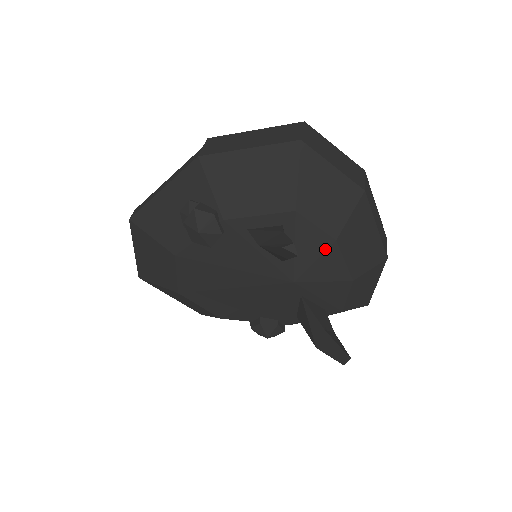
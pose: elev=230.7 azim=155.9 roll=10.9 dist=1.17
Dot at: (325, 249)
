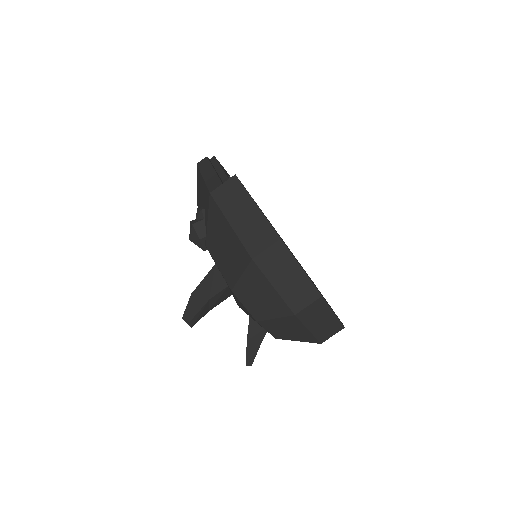
Dot at: (252, 317)
